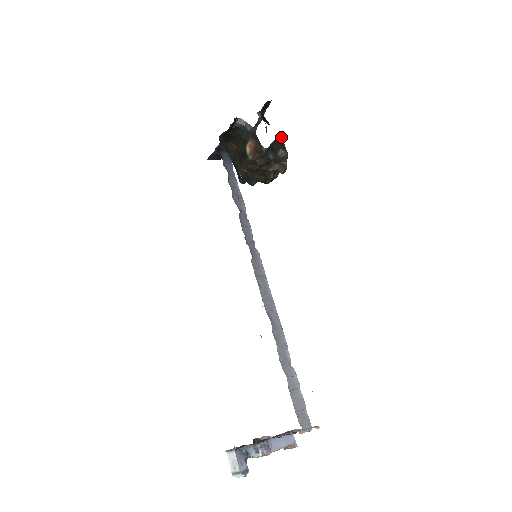
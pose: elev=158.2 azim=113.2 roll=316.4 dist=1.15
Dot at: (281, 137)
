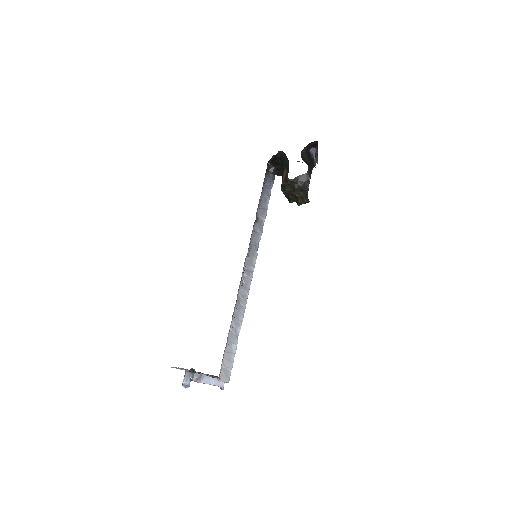
Dot at: (309, 173)
